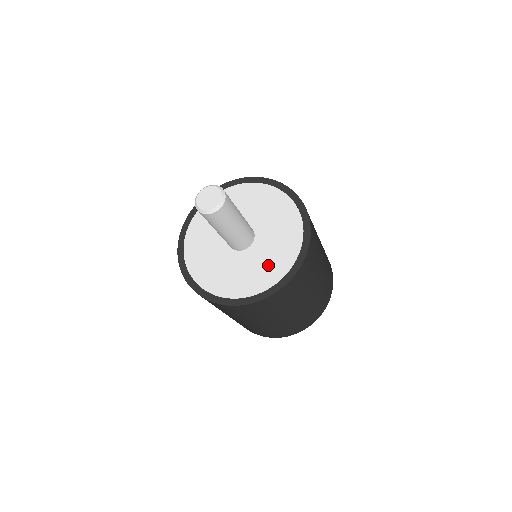
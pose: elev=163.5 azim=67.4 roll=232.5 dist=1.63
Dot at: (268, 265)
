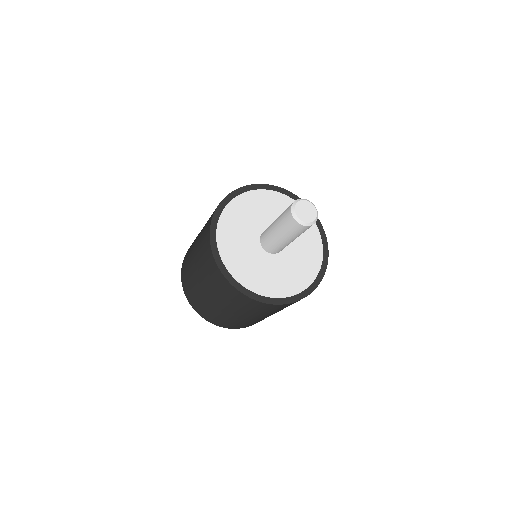
Dot at: (307, 253)
